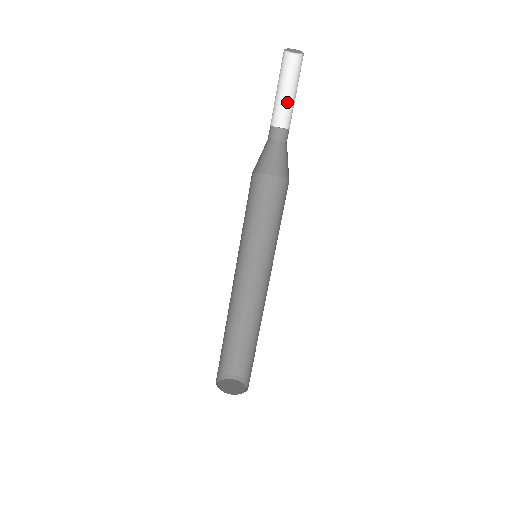
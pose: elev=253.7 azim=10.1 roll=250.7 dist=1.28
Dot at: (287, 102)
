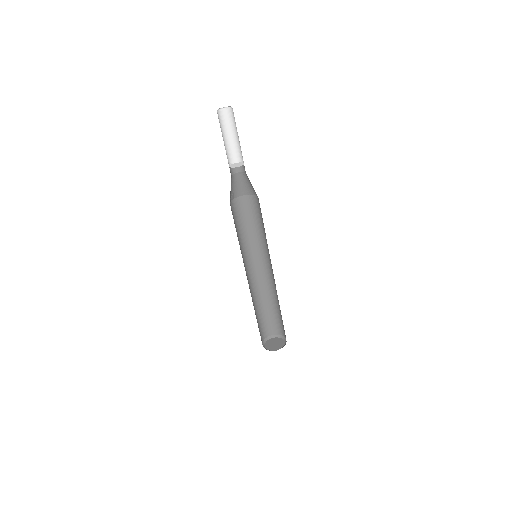
Dot at: (231, 144)
